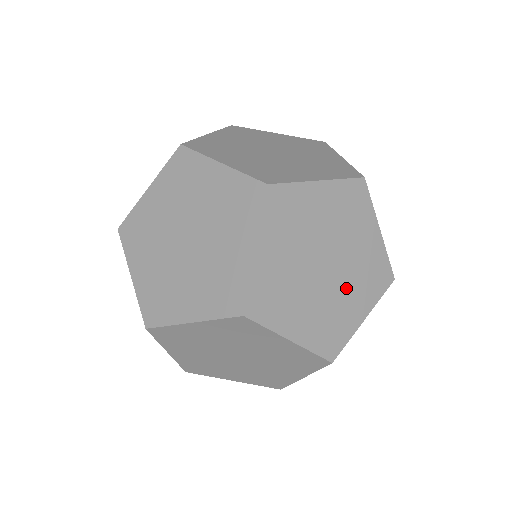
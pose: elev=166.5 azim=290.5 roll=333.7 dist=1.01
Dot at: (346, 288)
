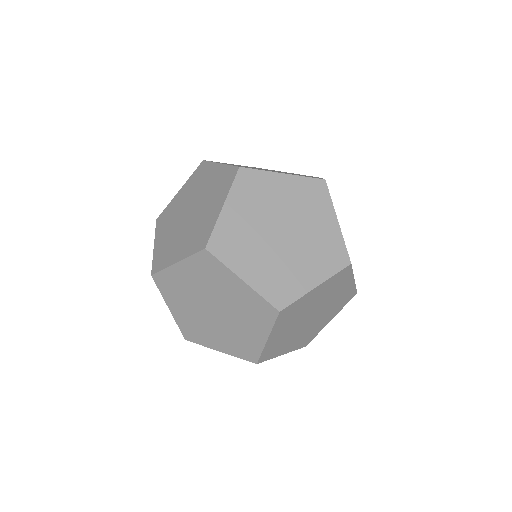
Dot at: occluded
